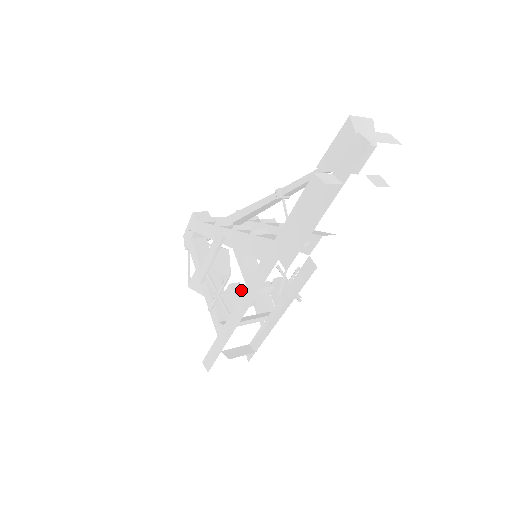
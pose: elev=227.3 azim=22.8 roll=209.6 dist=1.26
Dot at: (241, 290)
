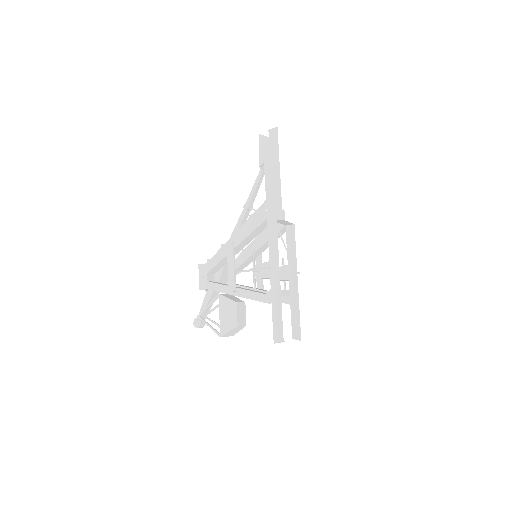
Dot at: occluded
